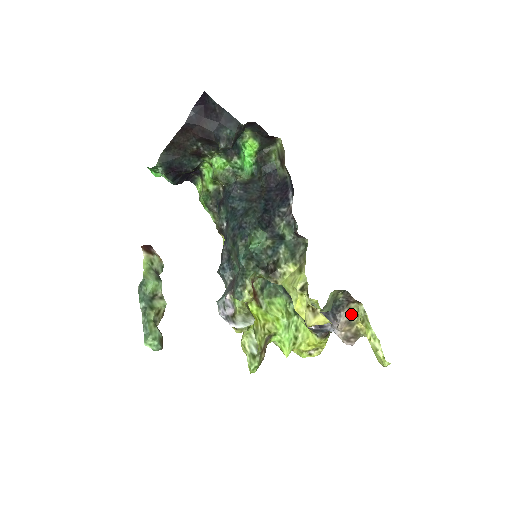
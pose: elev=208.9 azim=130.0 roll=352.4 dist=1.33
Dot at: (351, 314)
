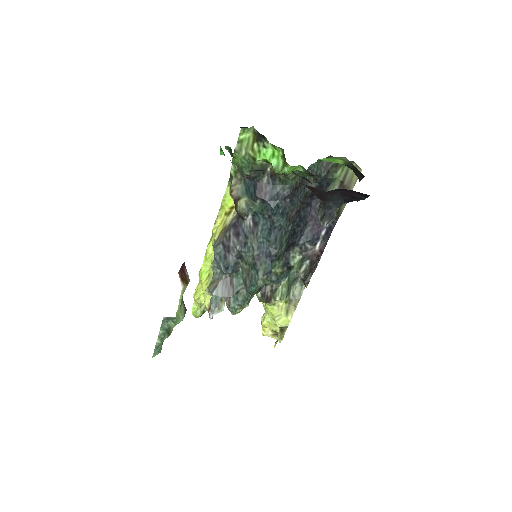
Dot at: occluded
